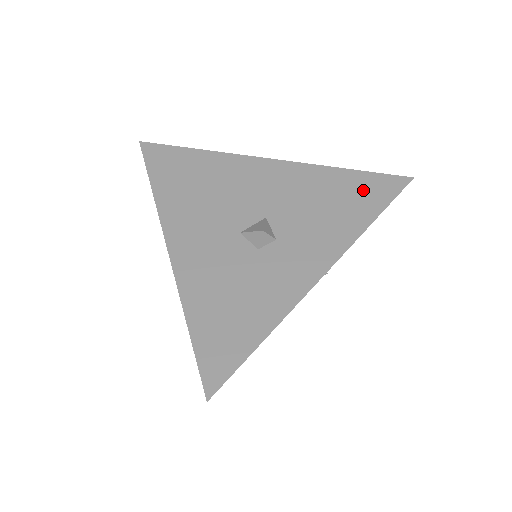
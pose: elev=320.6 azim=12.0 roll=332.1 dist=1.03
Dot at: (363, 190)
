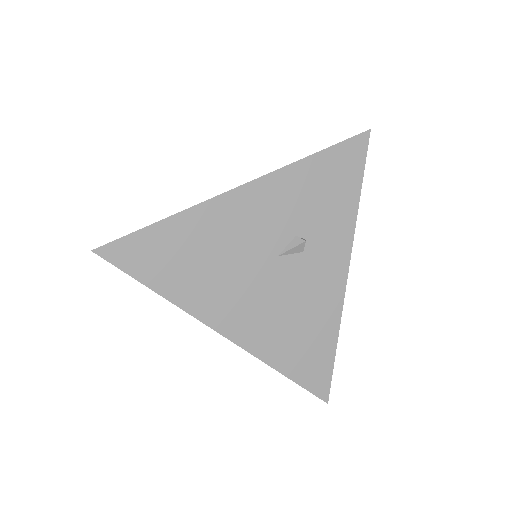
Dot at: occluded
